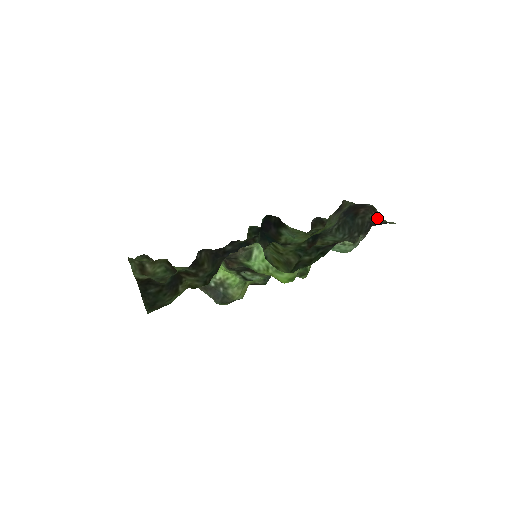
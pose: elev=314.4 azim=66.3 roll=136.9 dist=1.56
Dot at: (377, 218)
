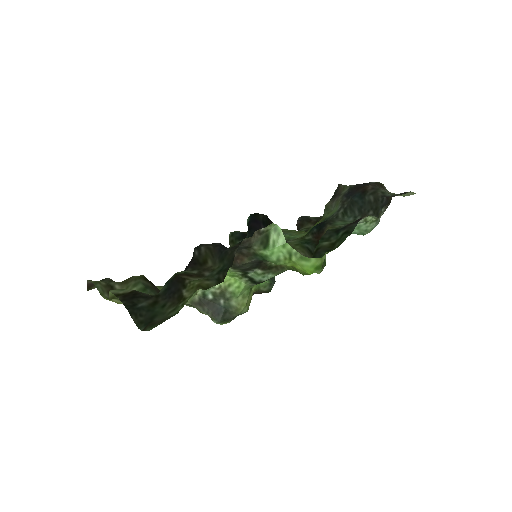
Dot at: (388, 193)
